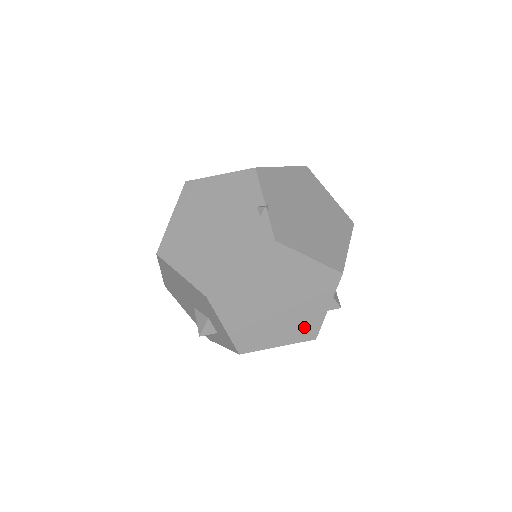
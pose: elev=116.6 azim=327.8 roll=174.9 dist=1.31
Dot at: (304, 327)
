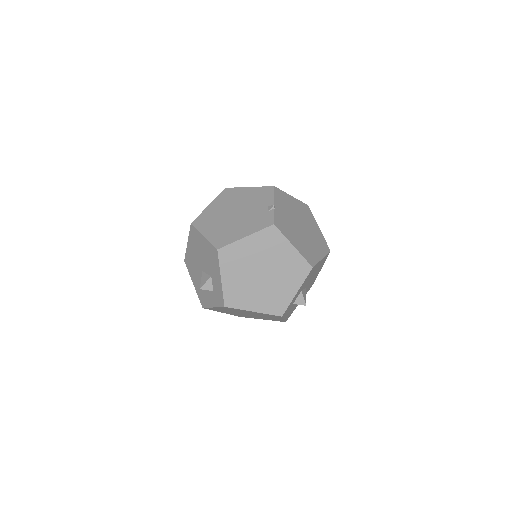
Dot at: (276, 302)
